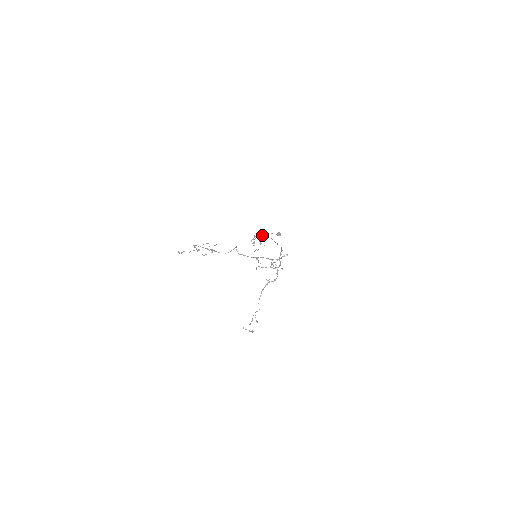
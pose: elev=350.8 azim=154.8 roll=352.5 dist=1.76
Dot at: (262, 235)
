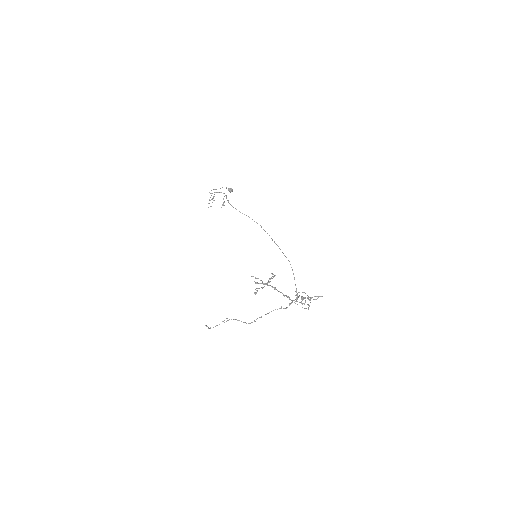
Dot at: occluded
